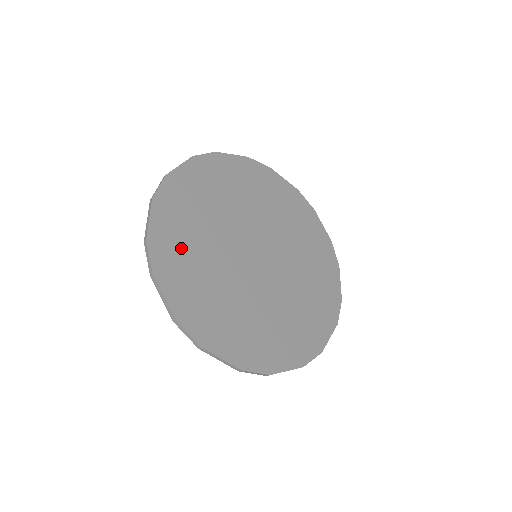
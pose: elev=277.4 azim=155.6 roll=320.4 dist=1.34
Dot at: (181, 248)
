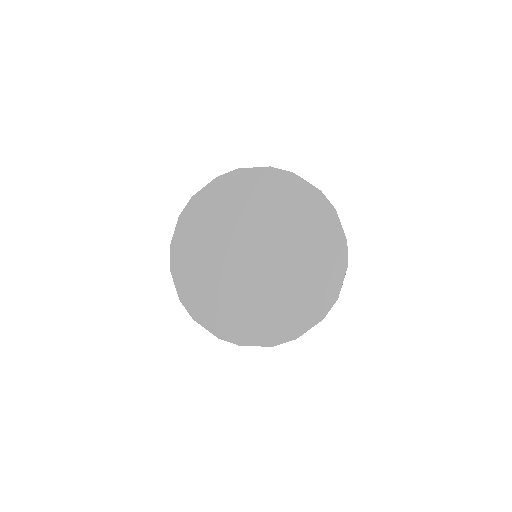
Dot at: (207, 215)
